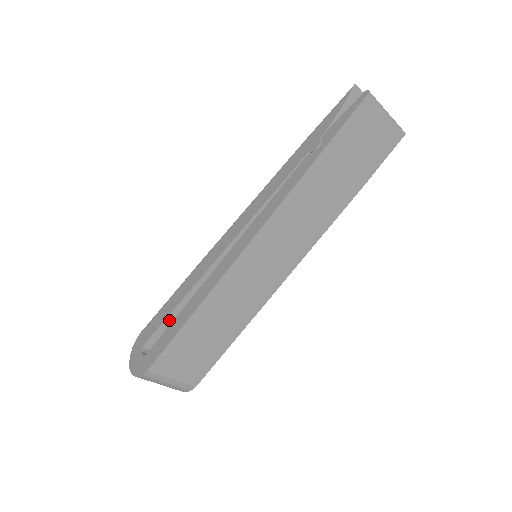
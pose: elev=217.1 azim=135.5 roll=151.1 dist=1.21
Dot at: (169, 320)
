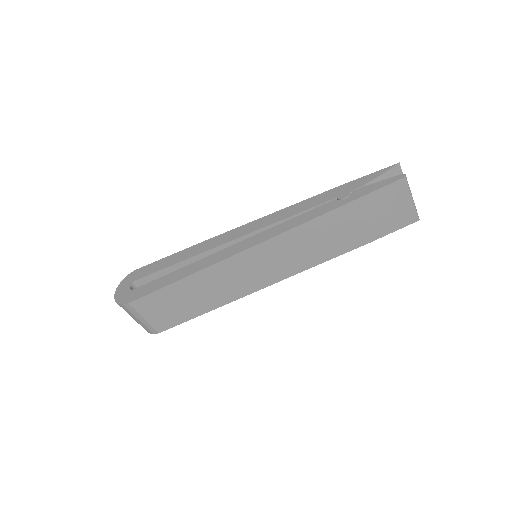
Dot at: (164, 272)
